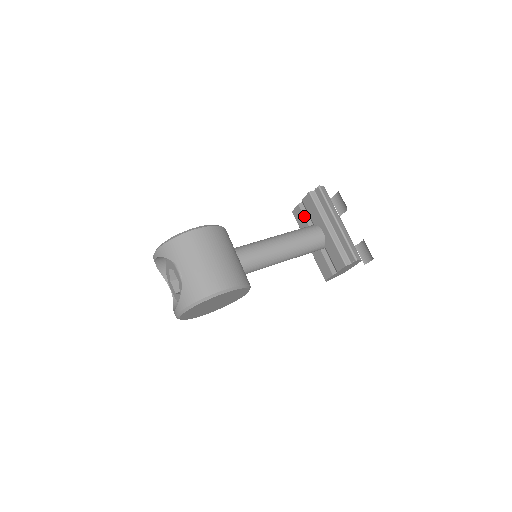
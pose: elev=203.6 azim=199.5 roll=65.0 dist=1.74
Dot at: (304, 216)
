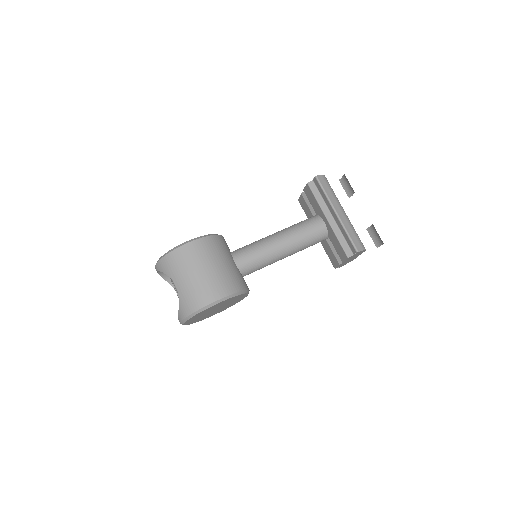
Dot at: (308, 206)
